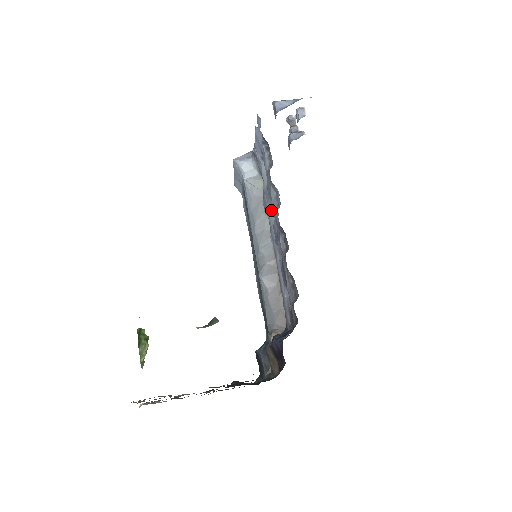
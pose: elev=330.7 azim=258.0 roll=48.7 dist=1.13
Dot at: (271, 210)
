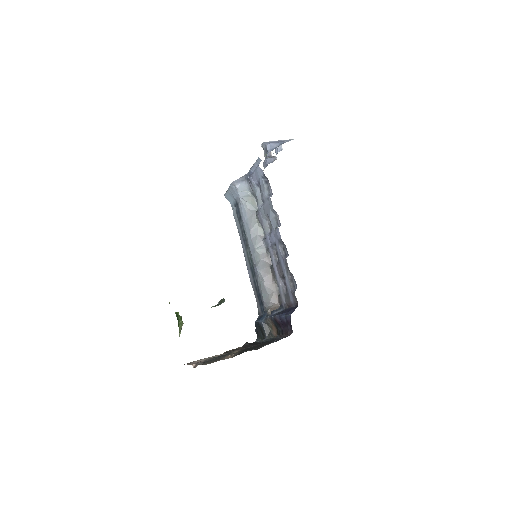
Dot at: (266, 223)
